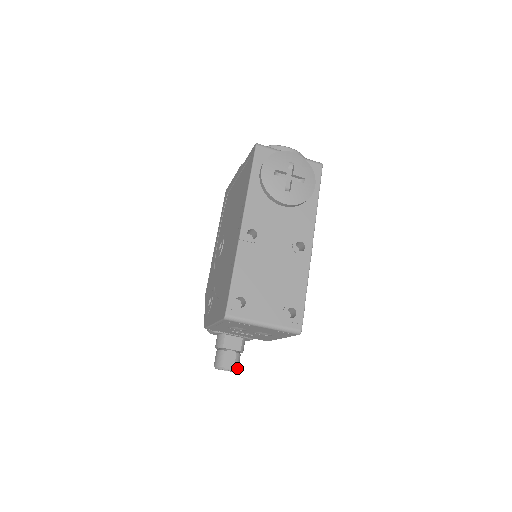
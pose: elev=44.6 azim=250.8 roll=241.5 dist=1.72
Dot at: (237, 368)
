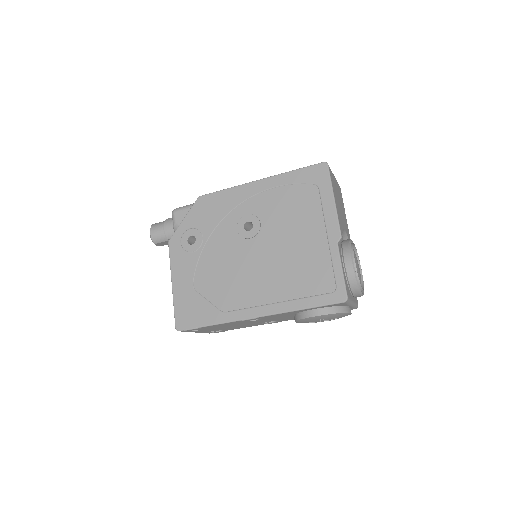
Dot at: occluded
